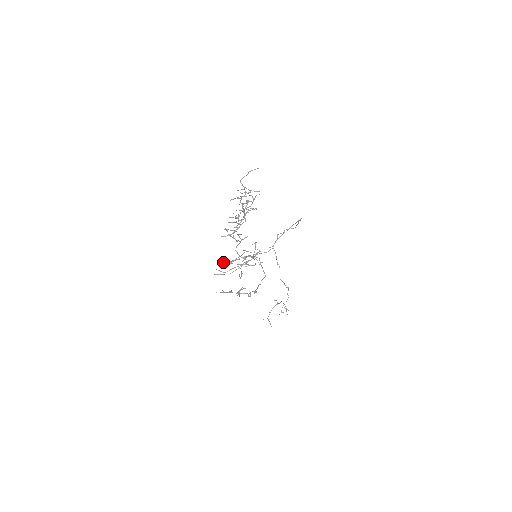
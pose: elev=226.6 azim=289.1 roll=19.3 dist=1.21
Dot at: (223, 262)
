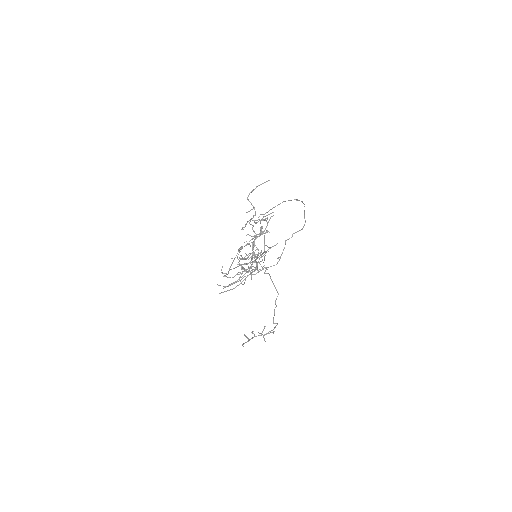
Dot at: (221, 270)
